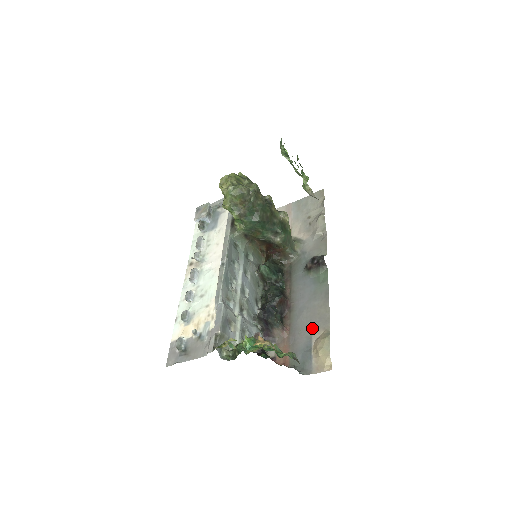
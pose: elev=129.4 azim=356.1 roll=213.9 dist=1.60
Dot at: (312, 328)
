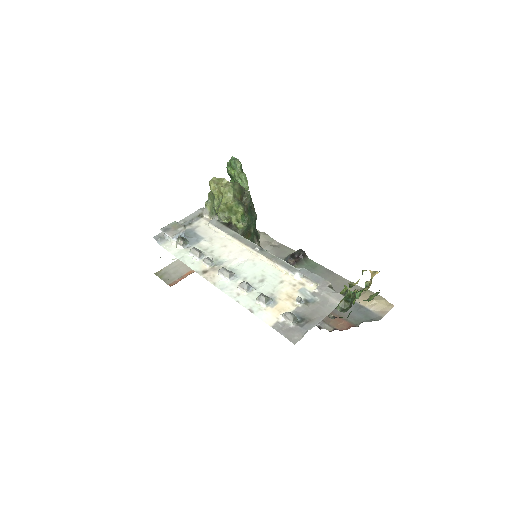
Dot at: occluded
